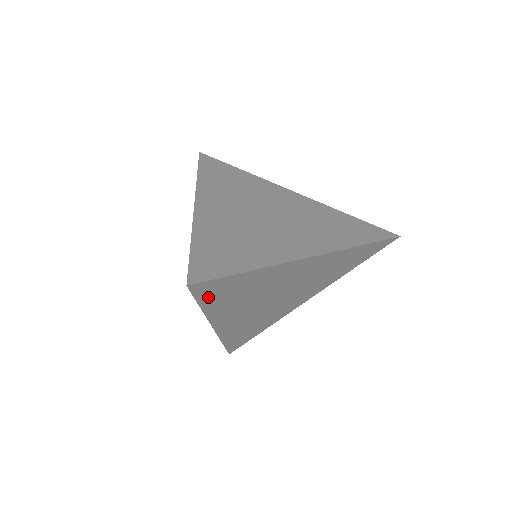
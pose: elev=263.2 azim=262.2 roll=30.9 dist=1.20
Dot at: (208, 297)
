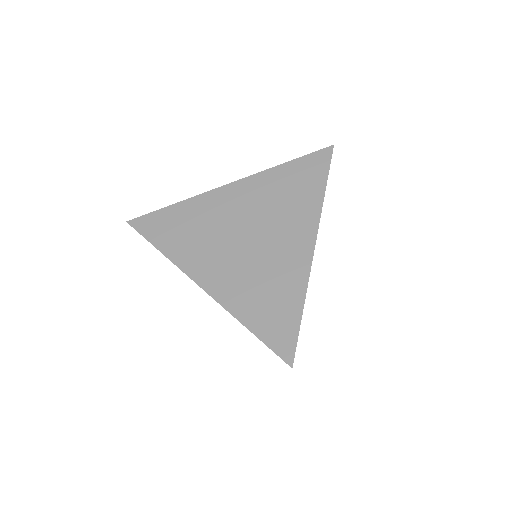
Dot at: occluded
